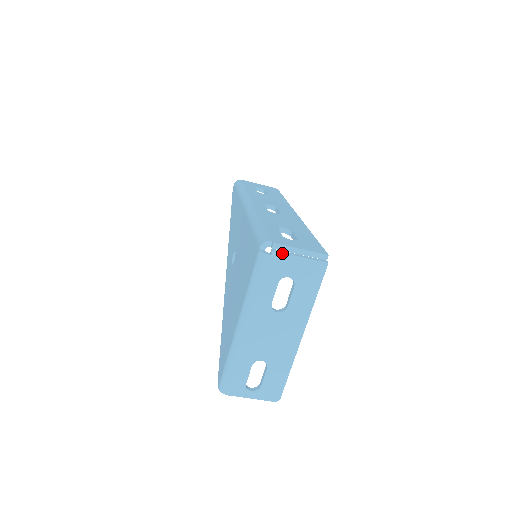
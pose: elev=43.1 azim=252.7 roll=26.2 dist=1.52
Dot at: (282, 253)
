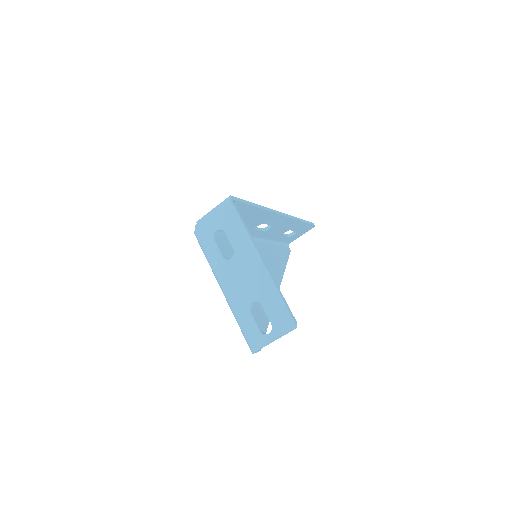
Dot at: (201, 221)
